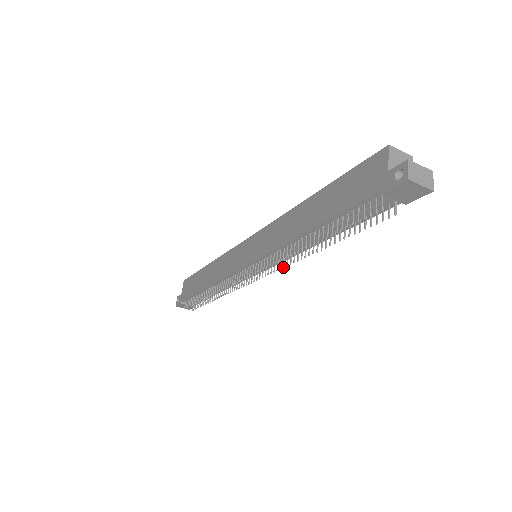
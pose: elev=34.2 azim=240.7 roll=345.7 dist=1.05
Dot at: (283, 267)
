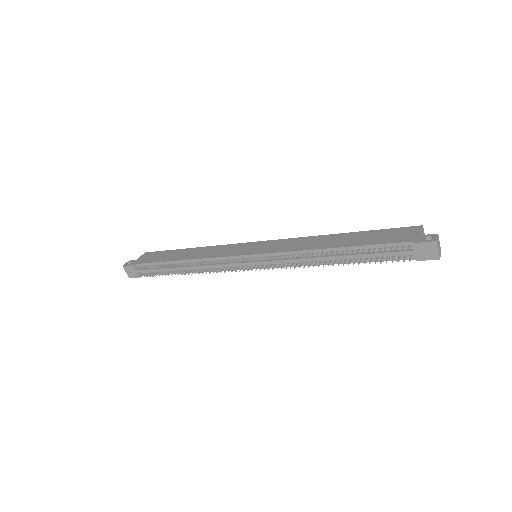
Dot at: (286, 268)
